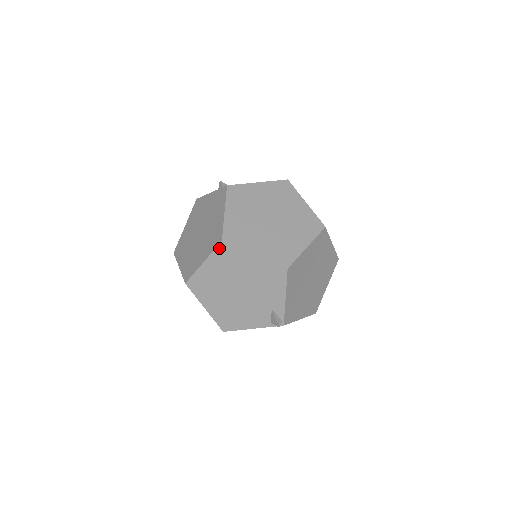
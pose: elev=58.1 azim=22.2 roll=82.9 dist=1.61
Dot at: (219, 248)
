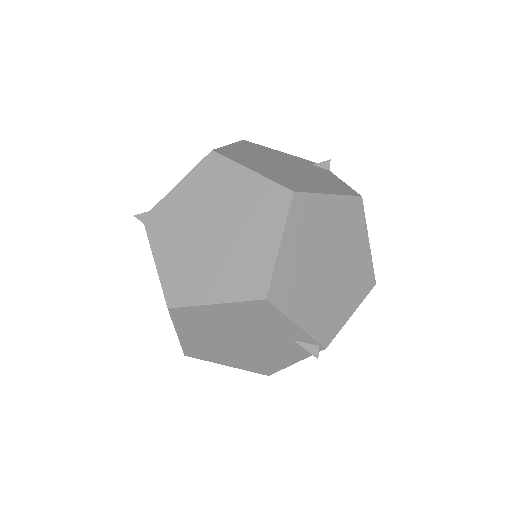
Dot at: (174, 315)
